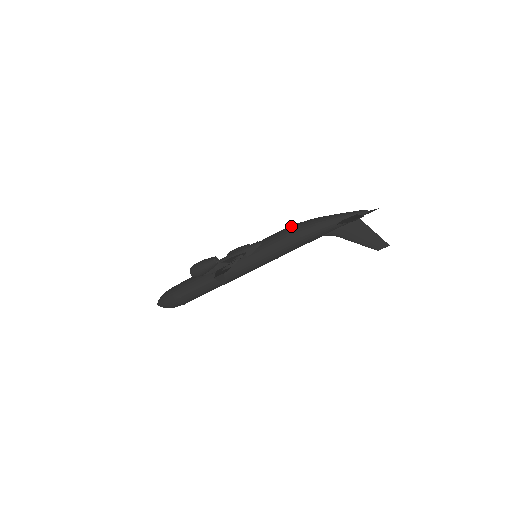
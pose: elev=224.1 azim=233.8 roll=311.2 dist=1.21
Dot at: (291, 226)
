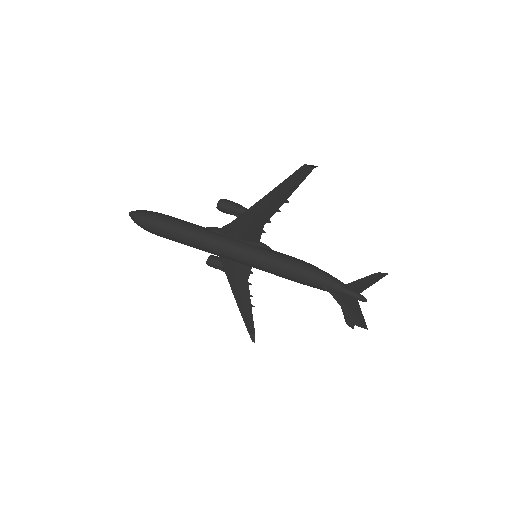
Dot at: occluded
